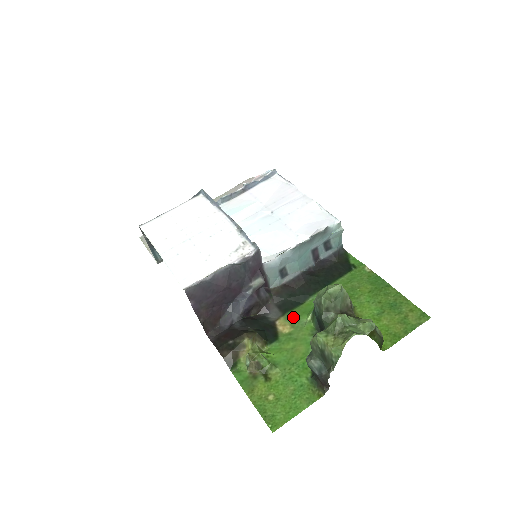
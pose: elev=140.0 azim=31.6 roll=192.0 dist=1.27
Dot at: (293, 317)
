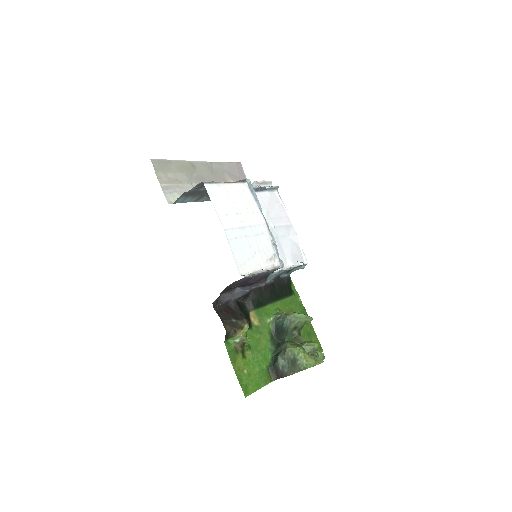
Dot at: (260, 314)
